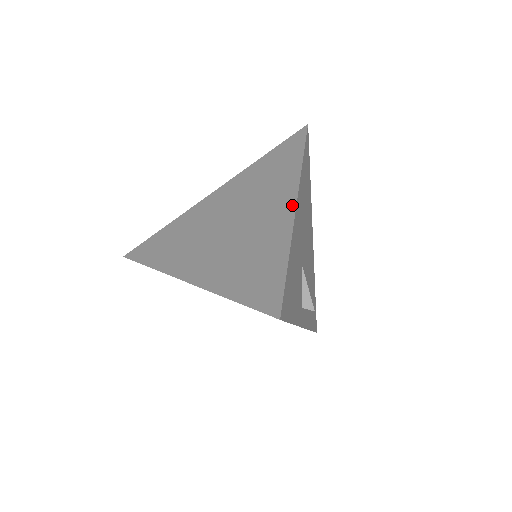
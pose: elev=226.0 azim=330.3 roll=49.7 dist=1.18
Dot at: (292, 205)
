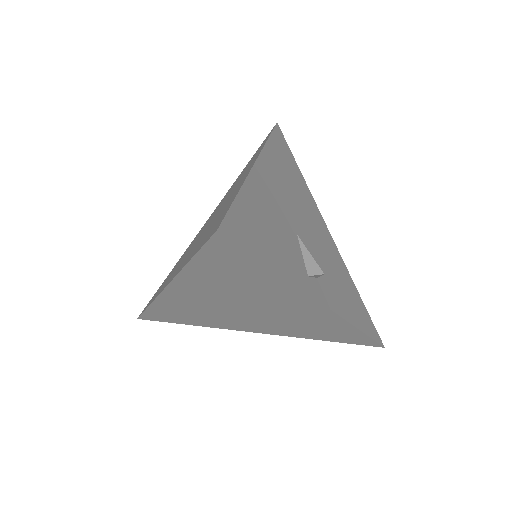
Dot at: (252, 165)
